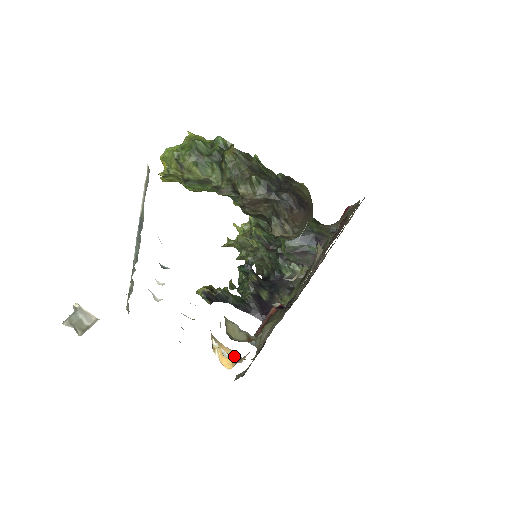
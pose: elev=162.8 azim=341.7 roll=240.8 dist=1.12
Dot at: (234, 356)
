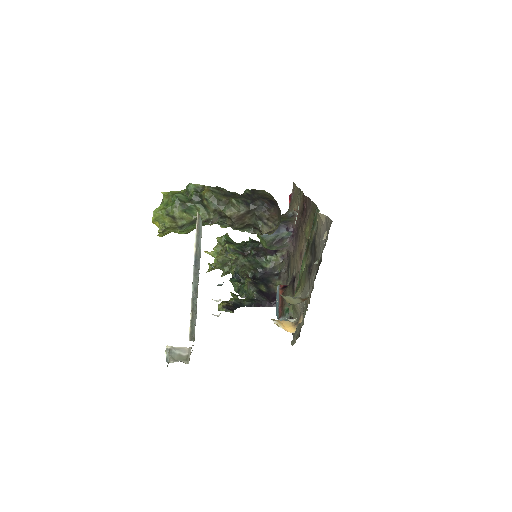
Dot at: (291, 323)
